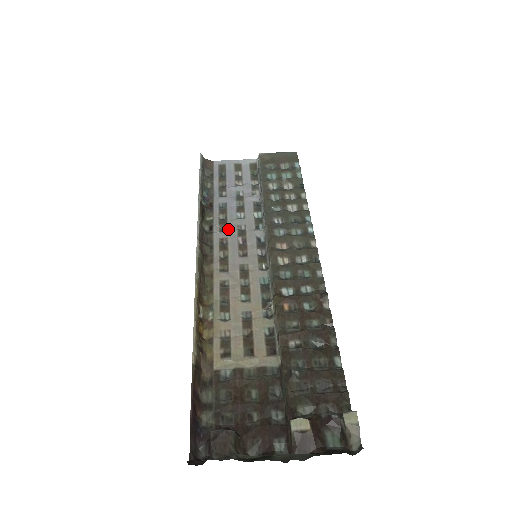
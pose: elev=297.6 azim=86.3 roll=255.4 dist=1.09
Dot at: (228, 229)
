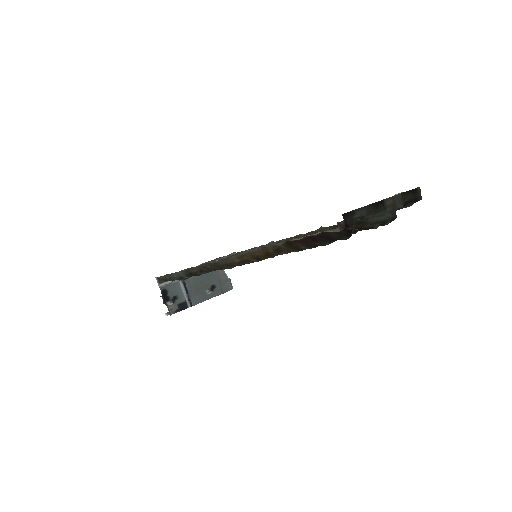
Dot at: occluded
